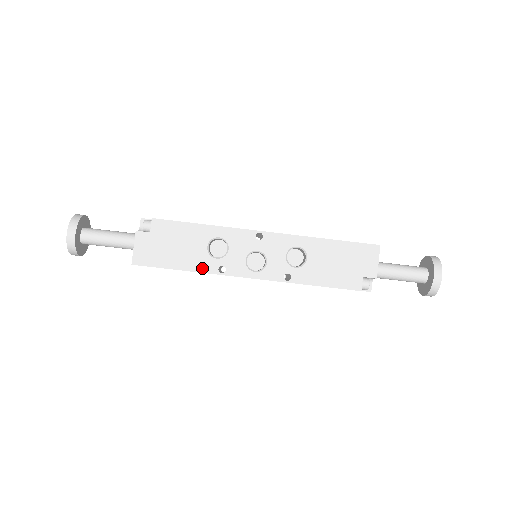
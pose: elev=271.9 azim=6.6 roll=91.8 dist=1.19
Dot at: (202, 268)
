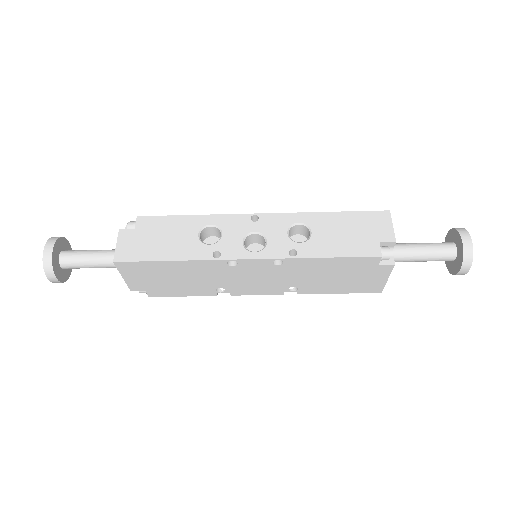
Dot at: (194, 256)
